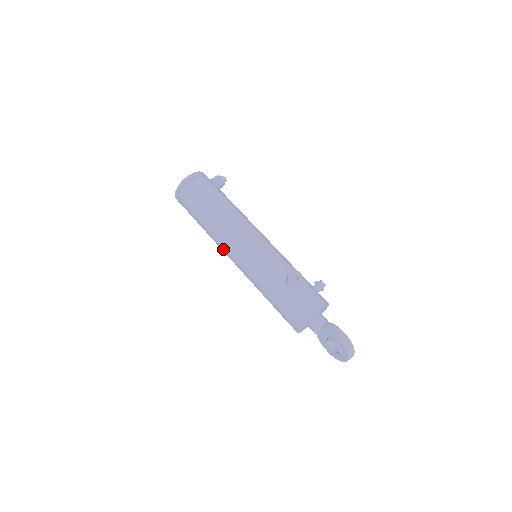
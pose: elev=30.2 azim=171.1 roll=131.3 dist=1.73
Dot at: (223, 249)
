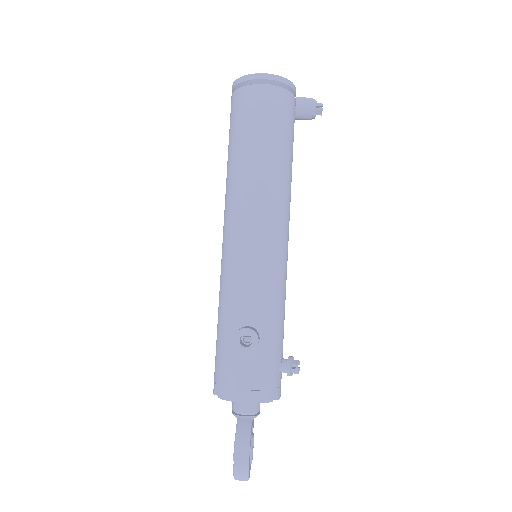
Dot at: occluded
